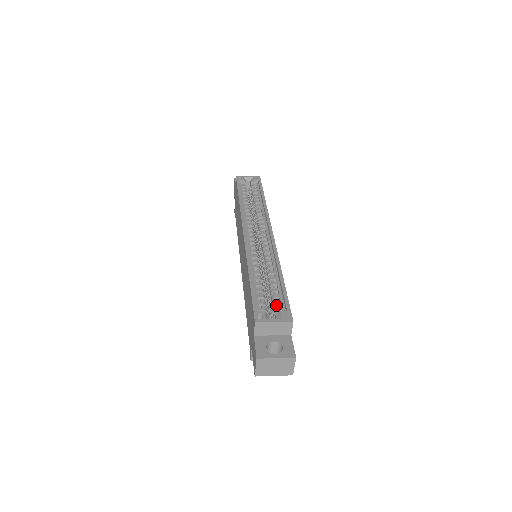
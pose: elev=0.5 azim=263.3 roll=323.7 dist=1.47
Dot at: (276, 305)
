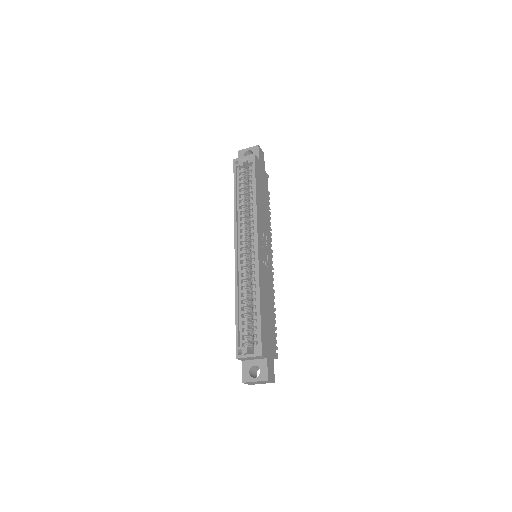
Dot at: (254, 335)
